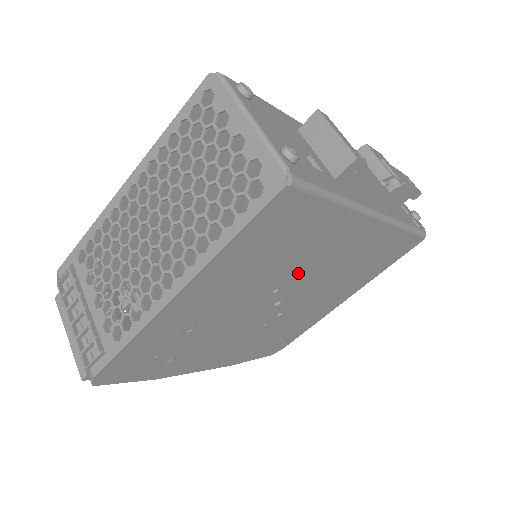
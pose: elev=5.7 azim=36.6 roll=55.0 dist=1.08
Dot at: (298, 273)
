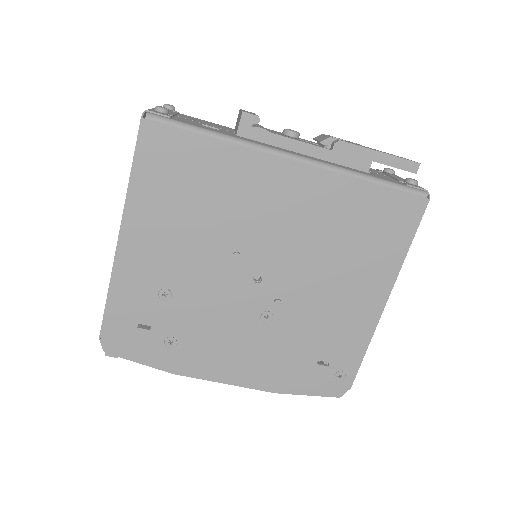
Dot at: (247, 231)
